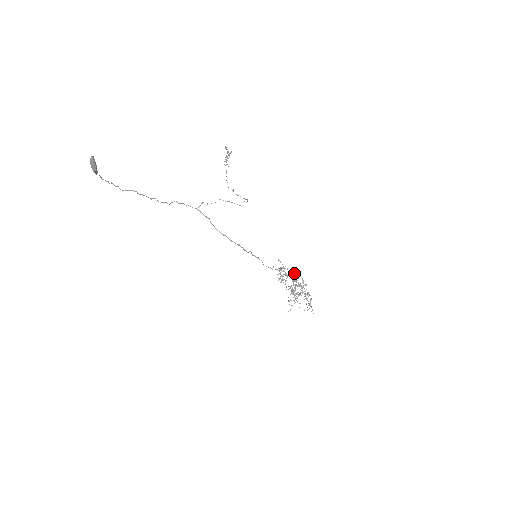
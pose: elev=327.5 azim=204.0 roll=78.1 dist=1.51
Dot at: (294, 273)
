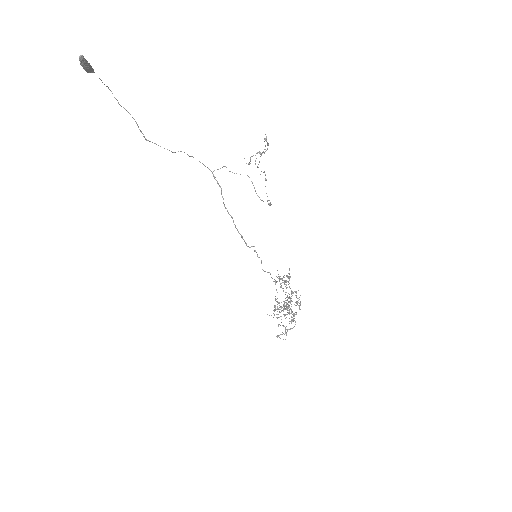
Dot at: (293, 293)
